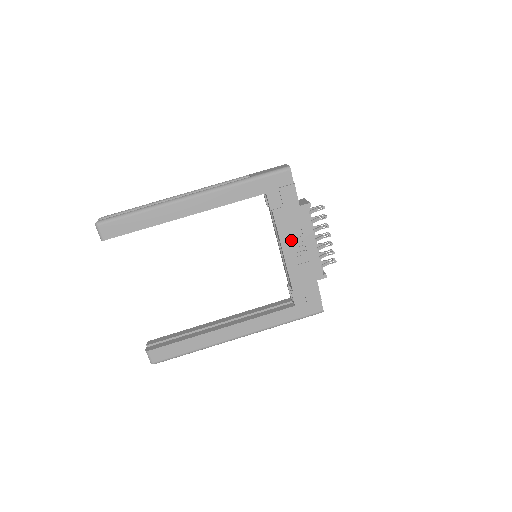
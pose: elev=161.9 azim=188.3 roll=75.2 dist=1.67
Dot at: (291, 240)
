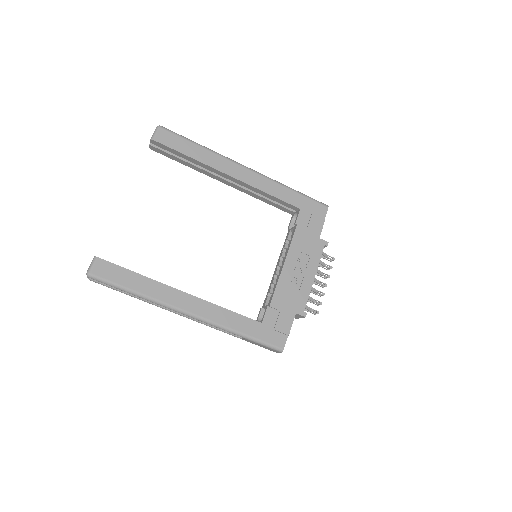
Dot at: (296, 260)
